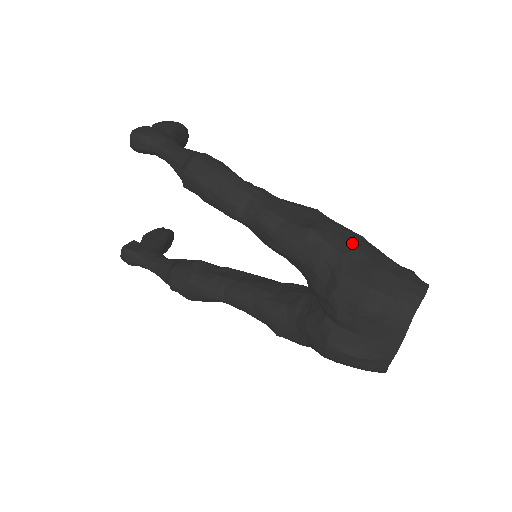
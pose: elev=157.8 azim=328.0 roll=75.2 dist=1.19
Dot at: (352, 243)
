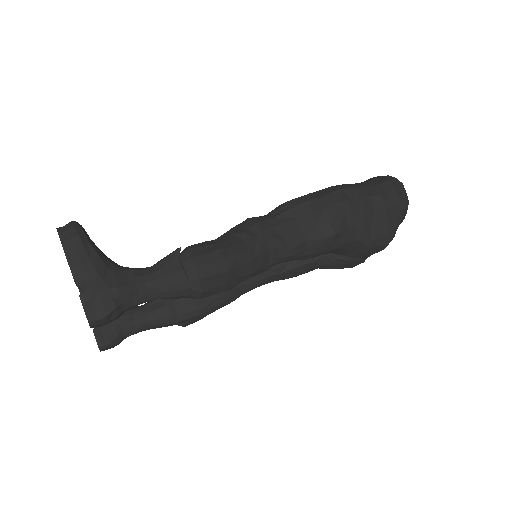
Dot at: (358, 210)
